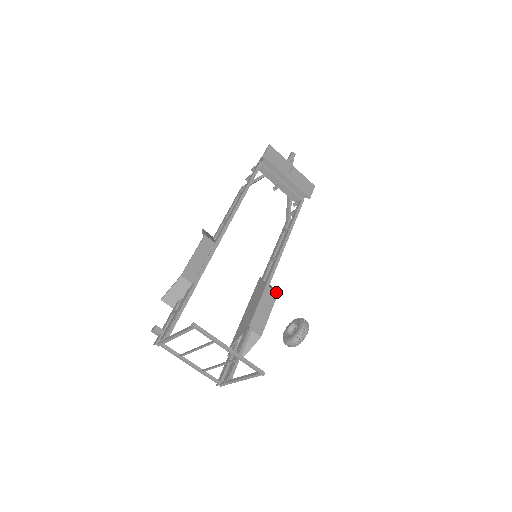
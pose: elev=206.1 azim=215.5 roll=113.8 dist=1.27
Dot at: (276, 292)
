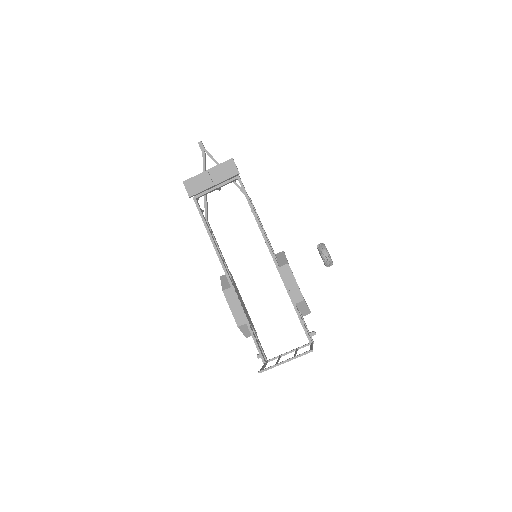
Dot at: (286, 263)
